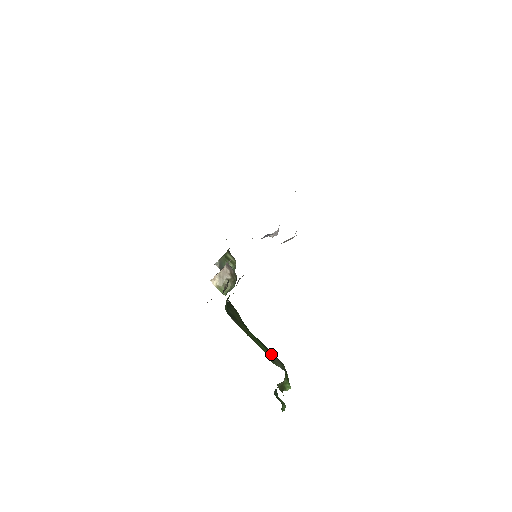
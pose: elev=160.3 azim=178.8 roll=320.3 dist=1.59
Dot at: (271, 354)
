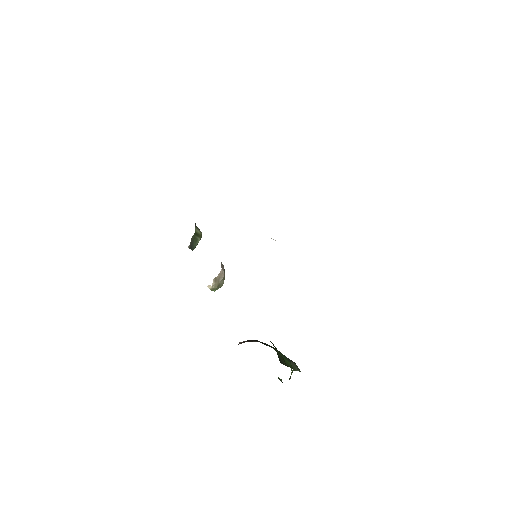
Dot at: (290, 362)
